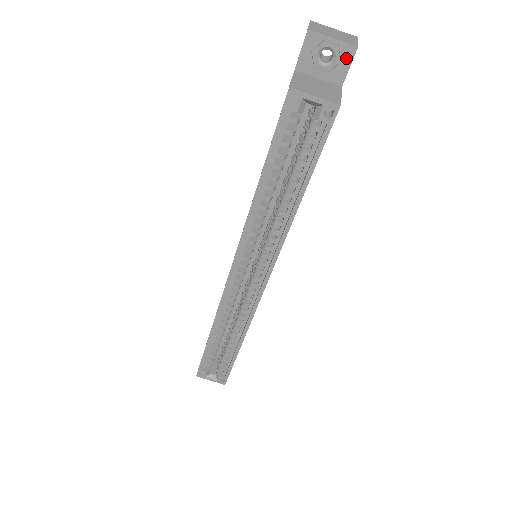
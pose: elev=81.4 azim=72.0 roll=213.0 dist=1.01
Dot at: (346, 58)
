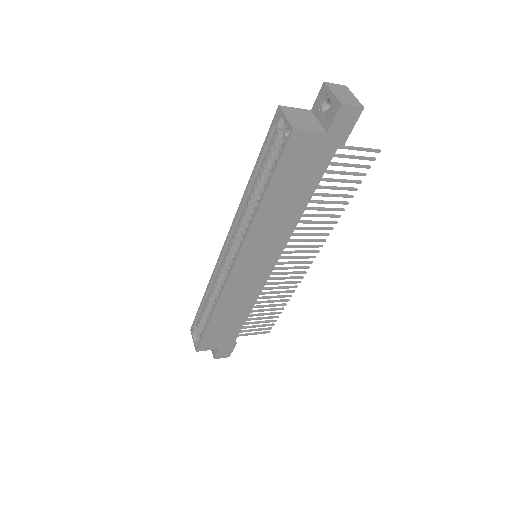
Dot at: (334, 111)
